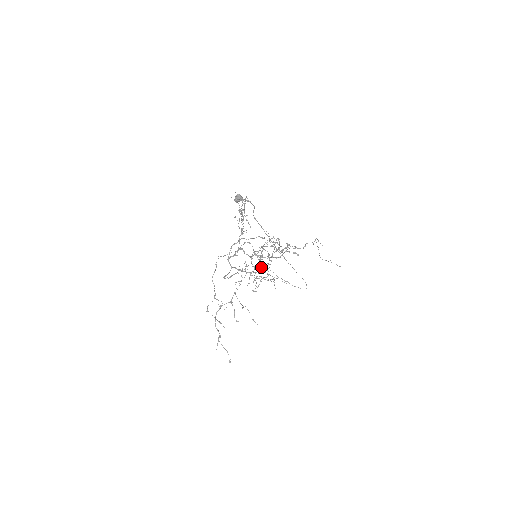
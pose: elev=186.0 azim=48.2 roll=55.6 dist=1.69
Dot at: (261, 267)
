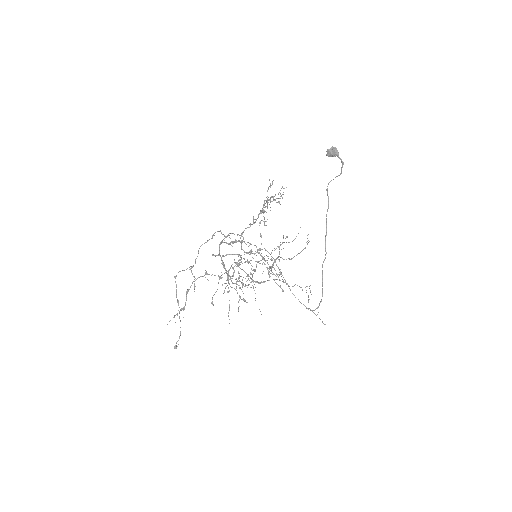
Dot at: (237, 280)
